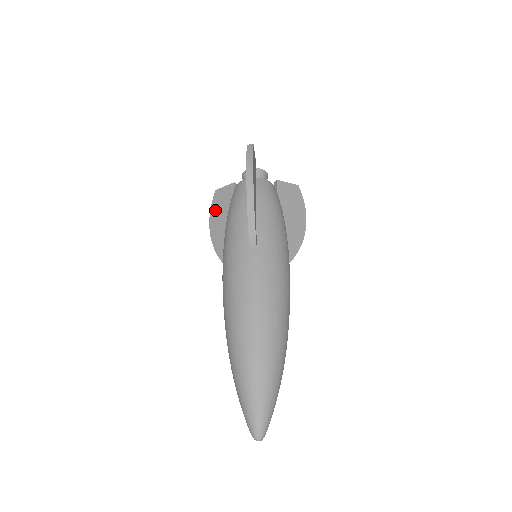
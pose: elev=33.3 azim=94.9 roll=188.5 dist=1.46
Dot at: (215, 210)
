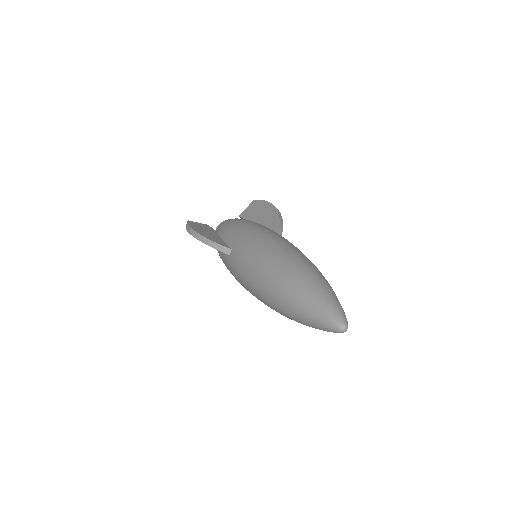
Dot at: (194, 226)
